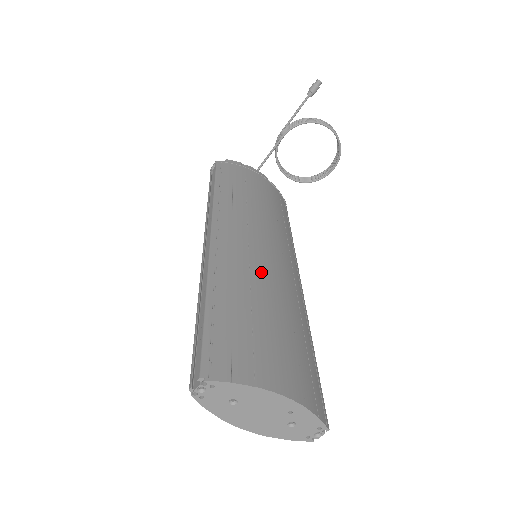
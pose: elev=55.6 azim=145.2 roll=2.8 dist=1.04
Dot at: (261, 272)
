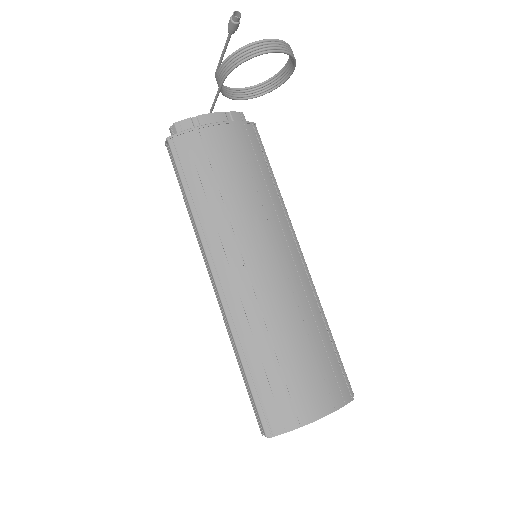
Dot at: (270, 304)
